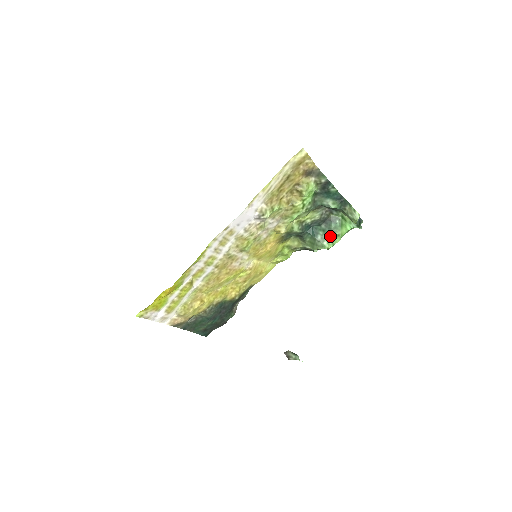
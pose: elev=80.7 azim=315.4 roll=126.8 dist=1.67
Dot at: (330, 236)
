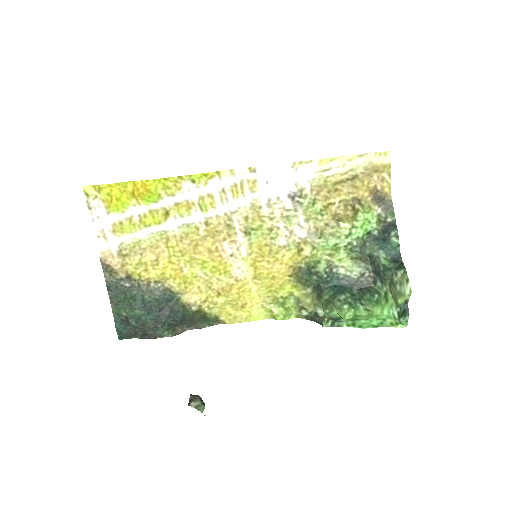
Dot at: (357, 302)
